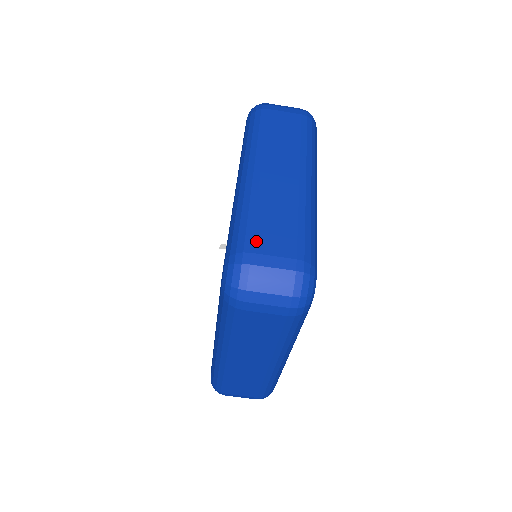
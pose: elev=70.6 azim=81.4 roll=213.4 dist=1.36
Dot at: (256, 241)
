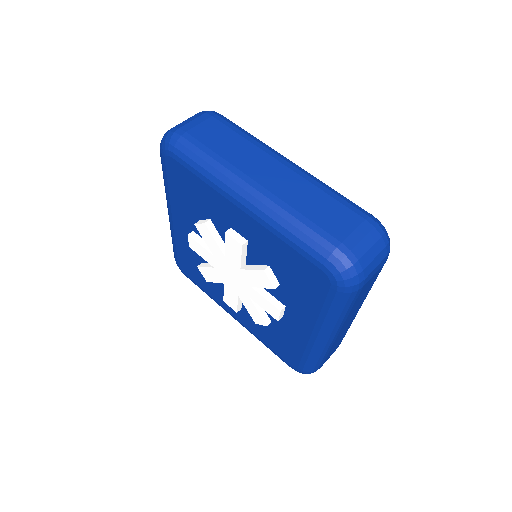
Dot at: occluded
